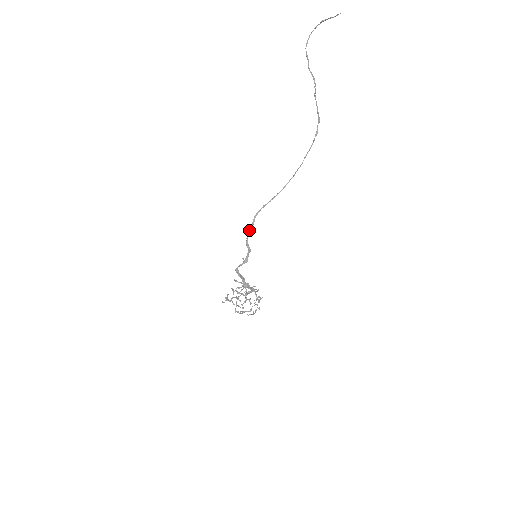
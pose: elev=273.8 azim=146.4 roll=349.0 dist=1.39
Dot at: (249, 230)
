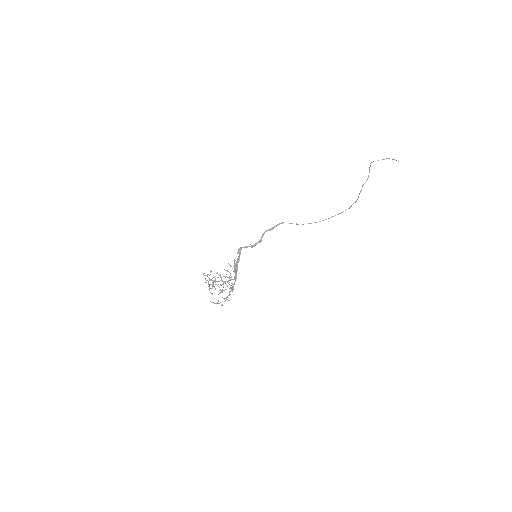
Dot at: (270, 228)
